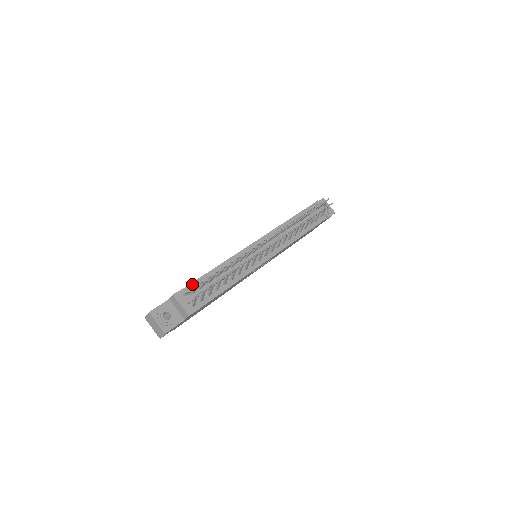
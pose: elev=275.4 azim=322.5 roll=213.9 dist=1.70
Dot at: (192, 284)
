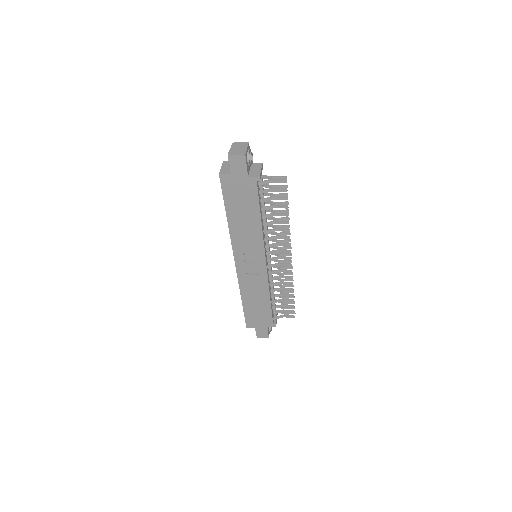
Dot at: occluded
